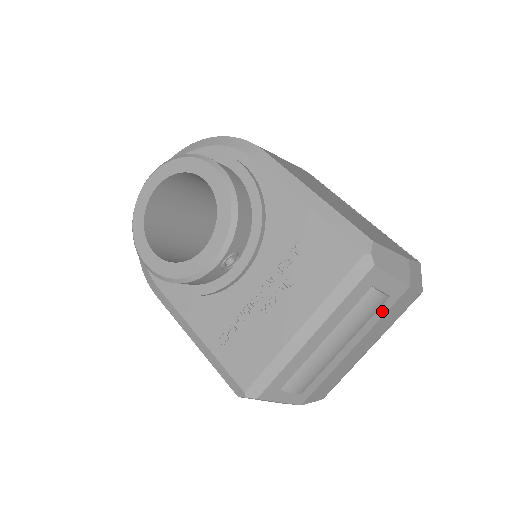
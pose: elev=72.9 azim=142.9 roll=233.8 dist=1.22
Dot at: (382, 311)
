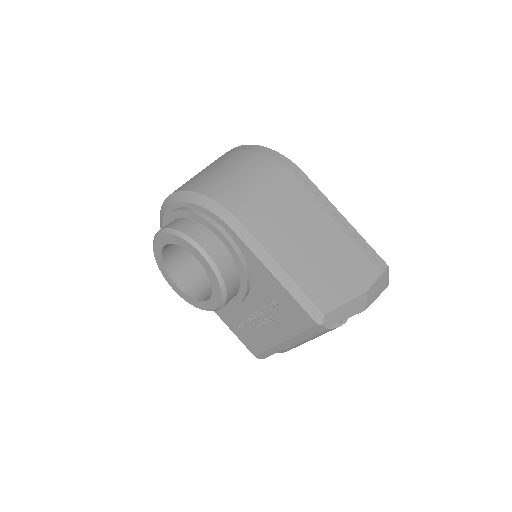
Dot at: occluded
